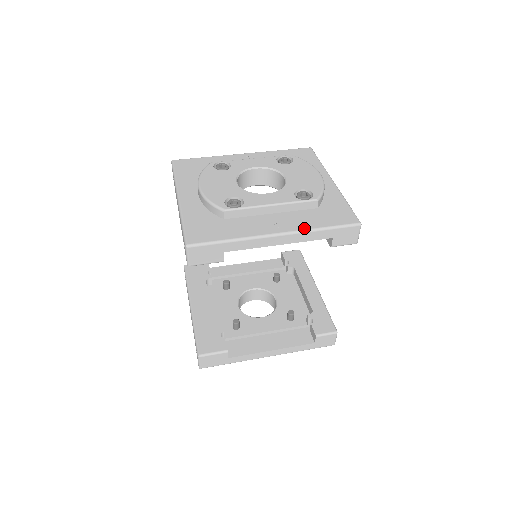
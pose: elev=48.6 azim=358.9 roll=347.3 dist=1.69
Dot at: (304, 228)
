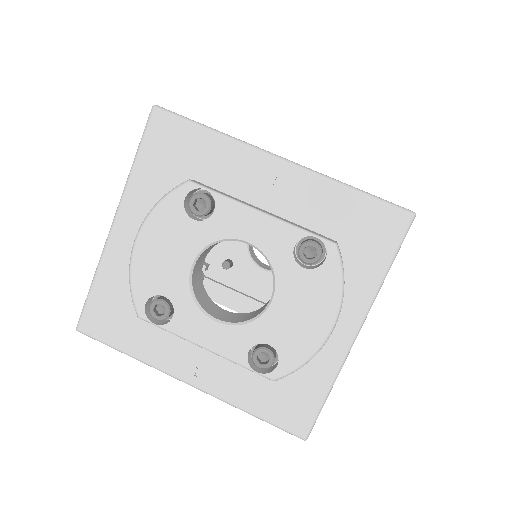
Dot at: (226, 399)
